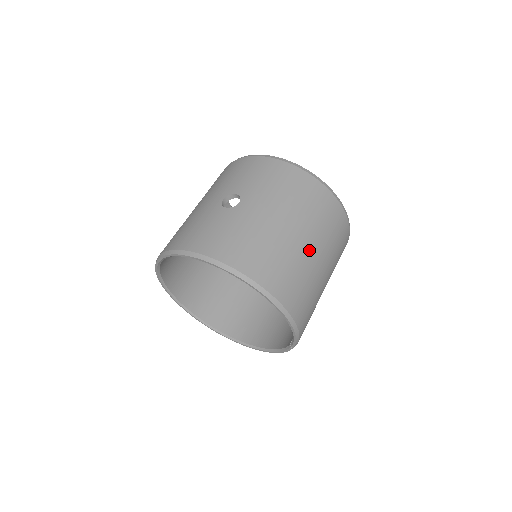
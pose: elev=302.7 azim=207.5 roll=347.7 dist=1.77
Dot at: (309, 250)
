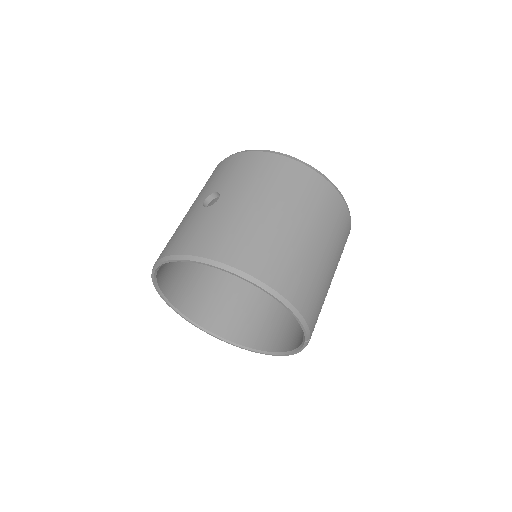
Dot at: (299, 232)
